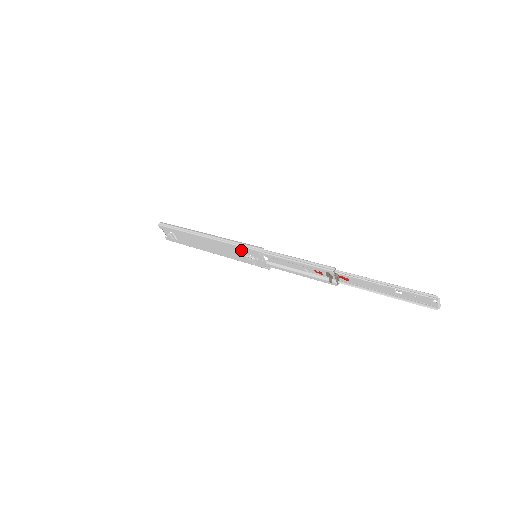
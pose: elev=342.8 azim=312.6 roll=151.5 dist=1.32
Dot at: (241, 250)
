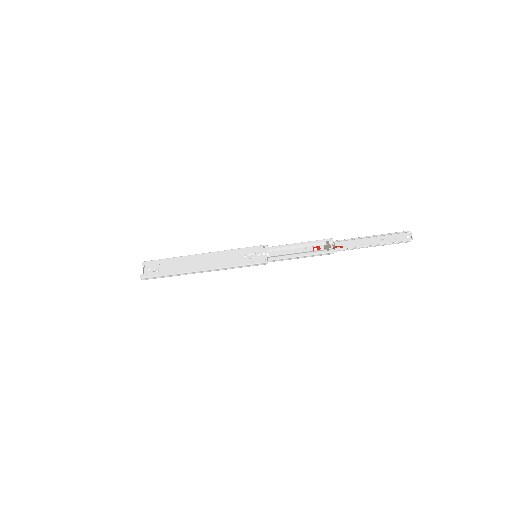
Dot at: (243, 252)
